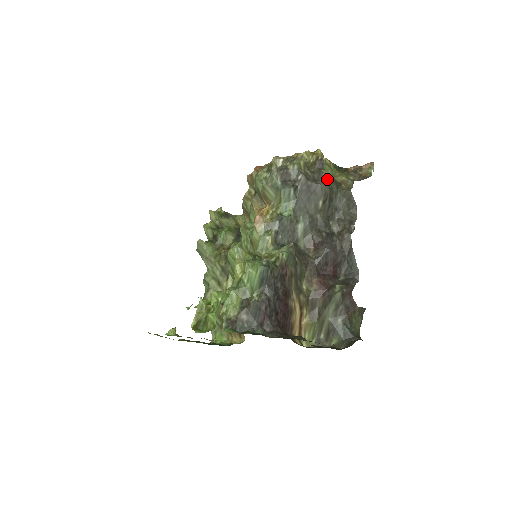
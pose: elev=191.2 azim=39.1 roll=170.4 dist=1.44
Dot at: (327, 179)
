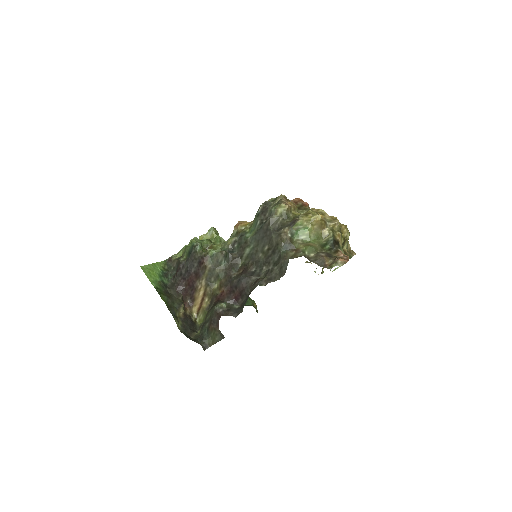
Dot at: (279, 235)
